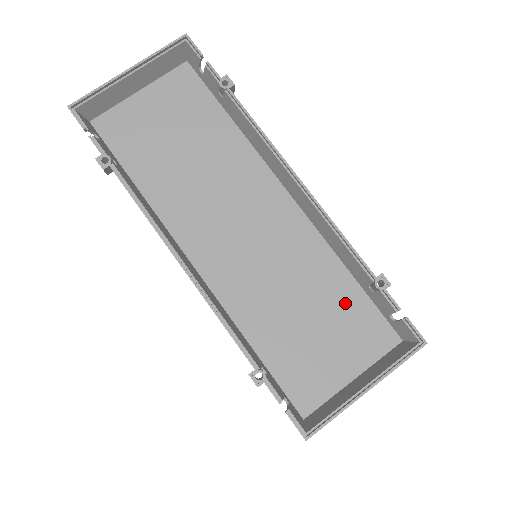
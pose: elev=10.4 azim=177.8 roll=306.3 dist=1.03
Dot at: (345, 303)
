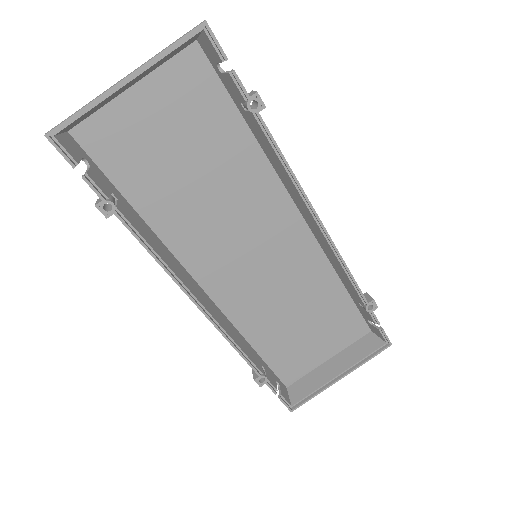
Dot at: (334, 309)
